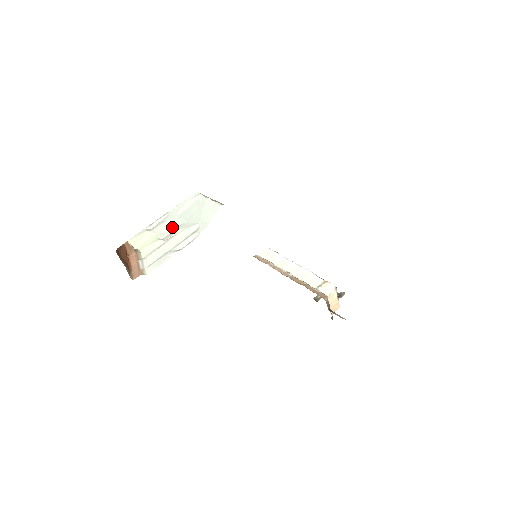
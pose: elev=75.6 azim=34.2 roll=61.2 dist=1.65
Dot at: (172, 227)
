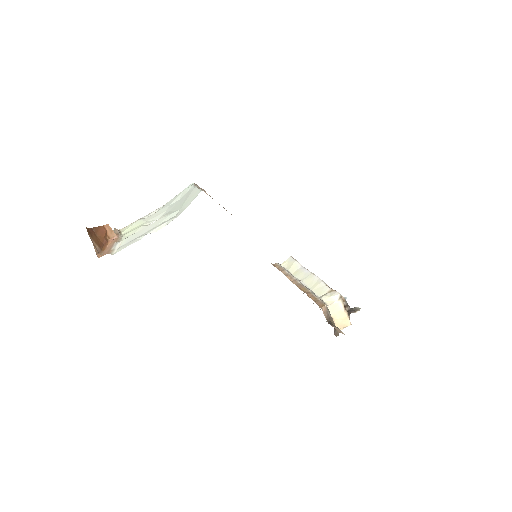
Dot at: (160, 215)
